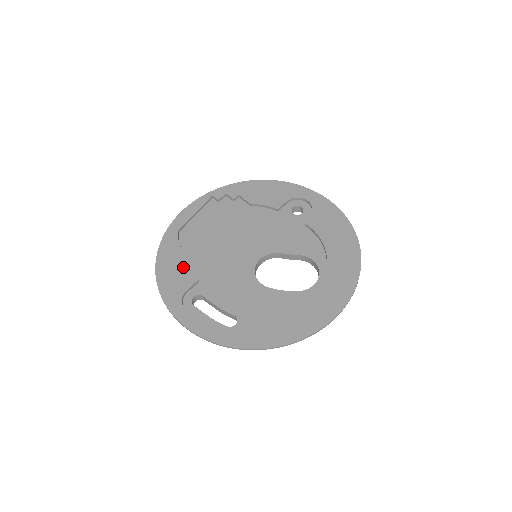
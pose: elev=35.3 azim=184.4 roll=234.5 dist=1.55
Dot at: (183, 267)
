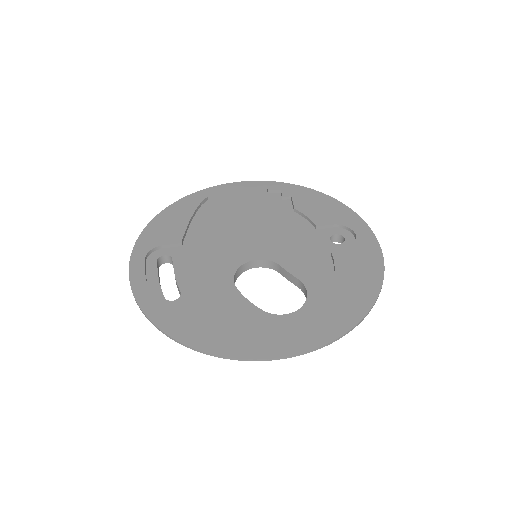
Dot at: (180, 225)
